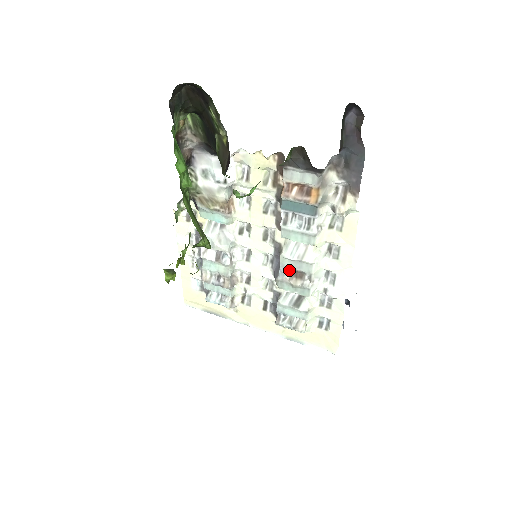
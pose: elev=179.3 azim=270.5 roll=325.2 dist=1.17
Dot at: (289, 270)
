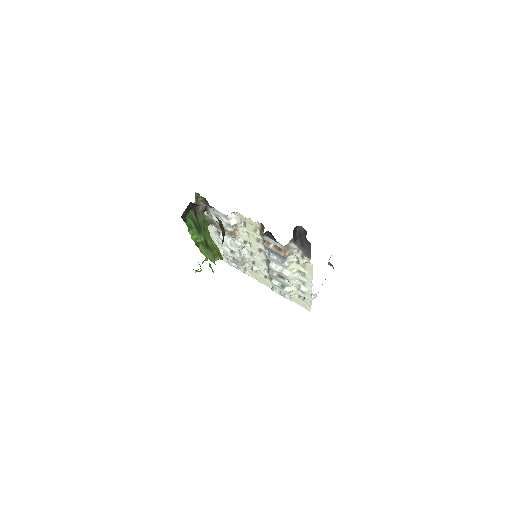
Dot at: occluded
